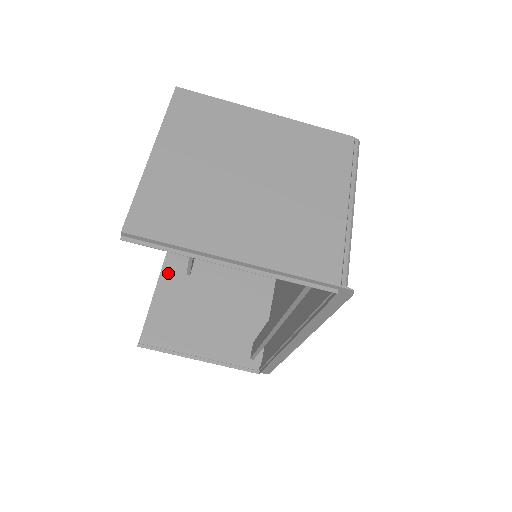
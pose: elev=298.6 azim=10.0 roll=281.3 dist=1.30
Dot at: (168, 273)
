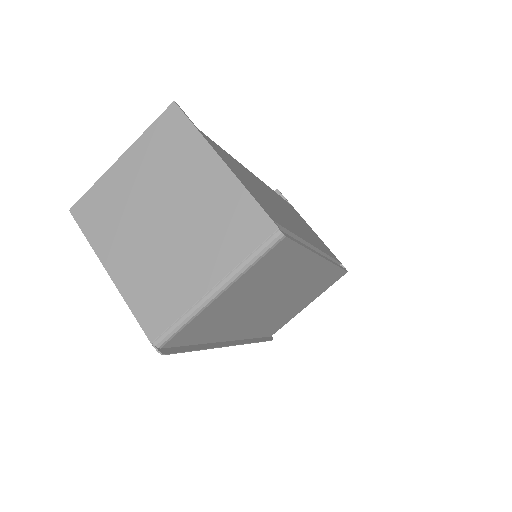
Dot at: occluded
